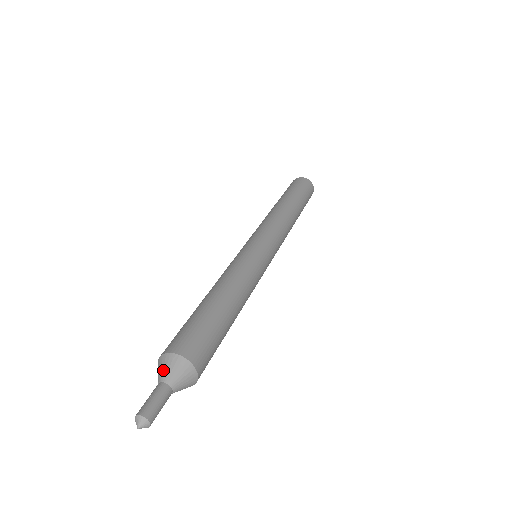
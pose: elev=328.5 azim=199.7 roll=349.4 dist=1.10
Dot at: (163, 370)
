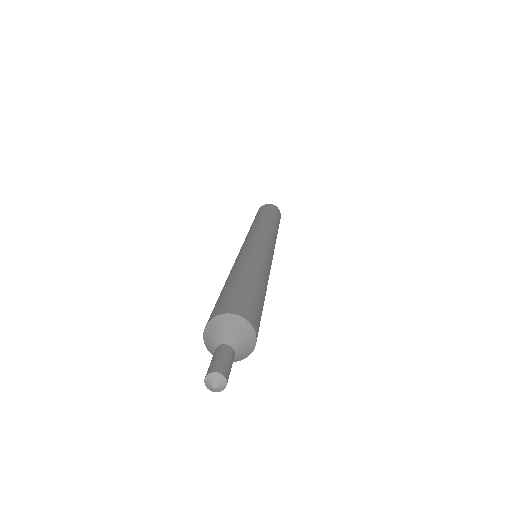
Dot at: (221, 332)
